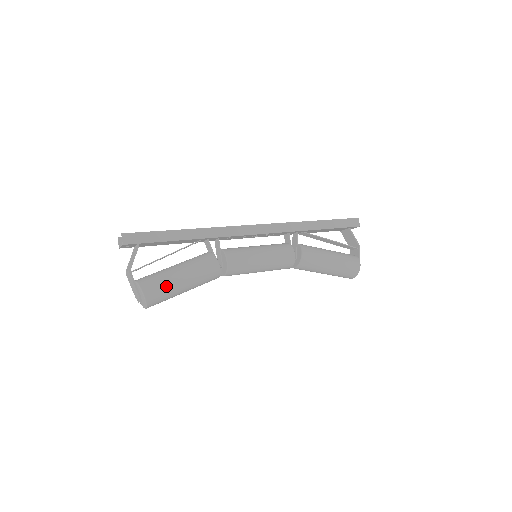
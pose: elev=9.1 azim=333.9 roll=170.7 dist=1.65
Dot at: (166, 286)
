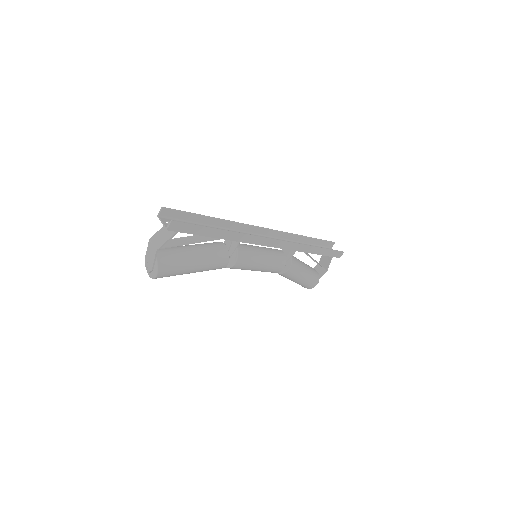
Dot at: (178, 272)
